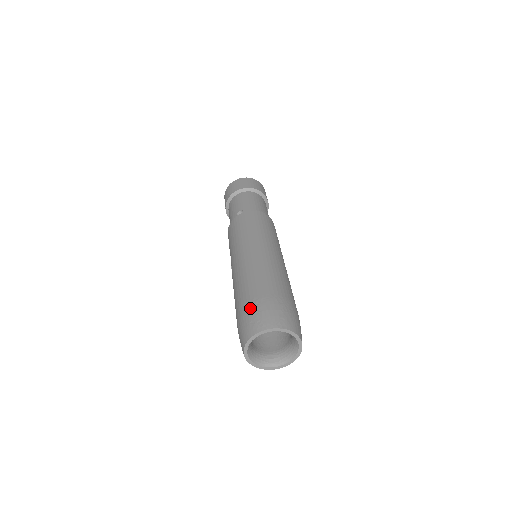
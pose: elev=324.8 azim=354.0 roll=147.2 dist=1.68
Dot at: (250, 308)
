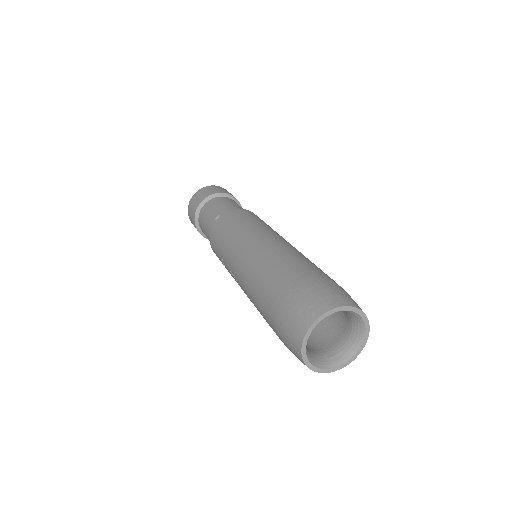
Dot at: (289, 298)
